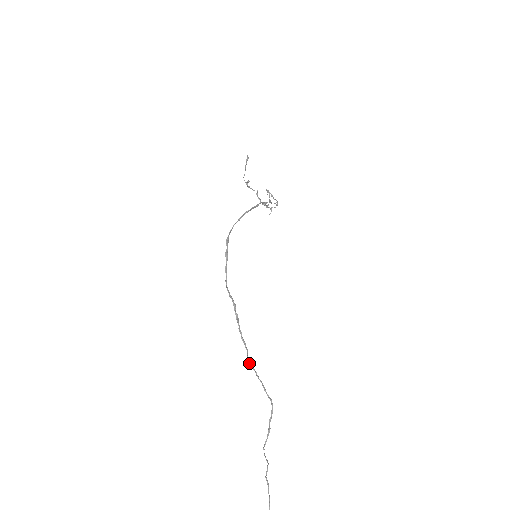
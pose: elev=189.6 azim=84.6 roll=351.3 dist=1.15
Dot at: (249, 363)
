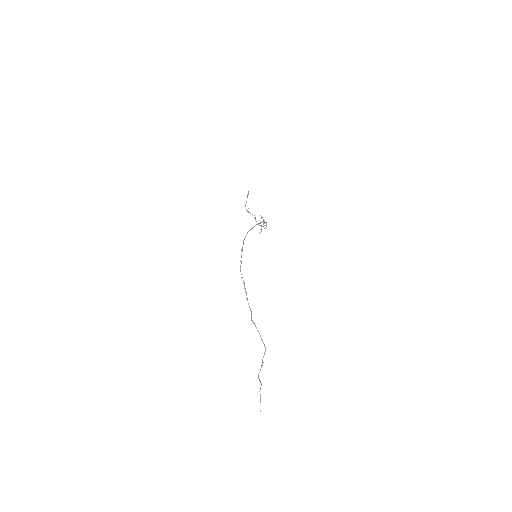
Dot at: (252, 320)
